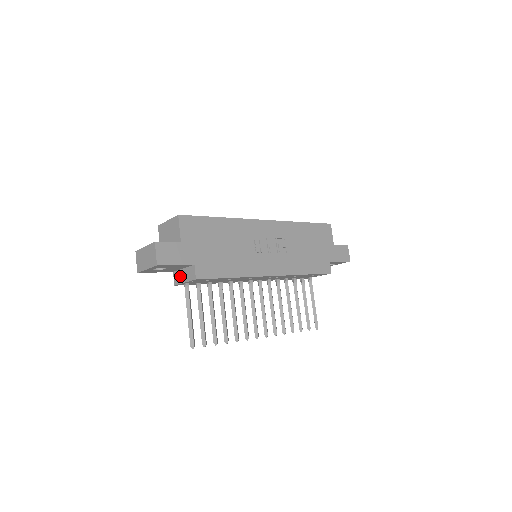
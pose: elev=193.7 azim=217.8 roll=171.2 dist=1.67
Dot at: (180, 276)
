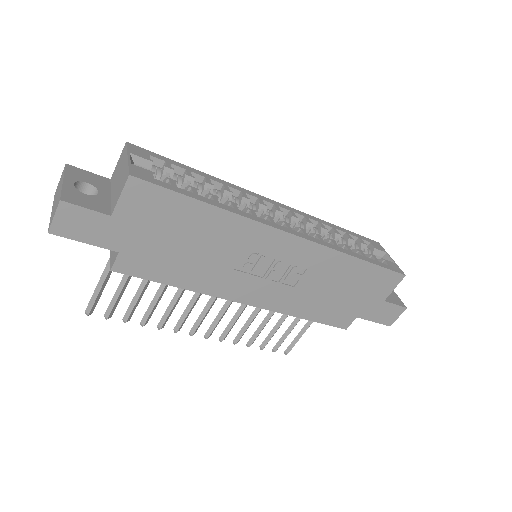
Dot at: occluded
